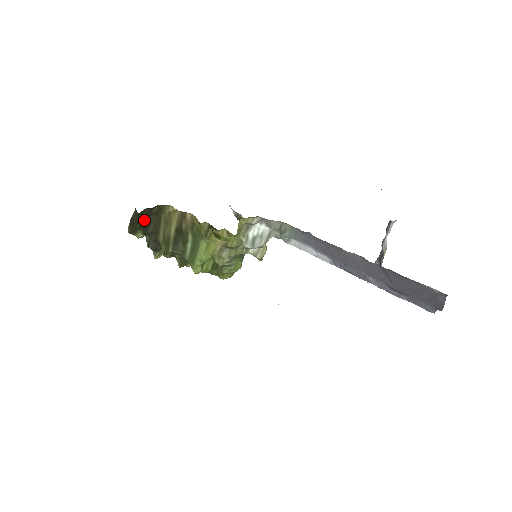
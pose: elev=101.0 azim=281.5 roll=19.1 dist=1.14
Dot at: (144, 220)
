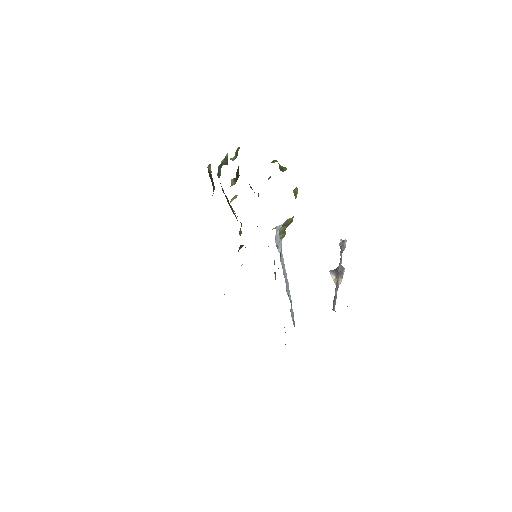
Dot at: occluded
